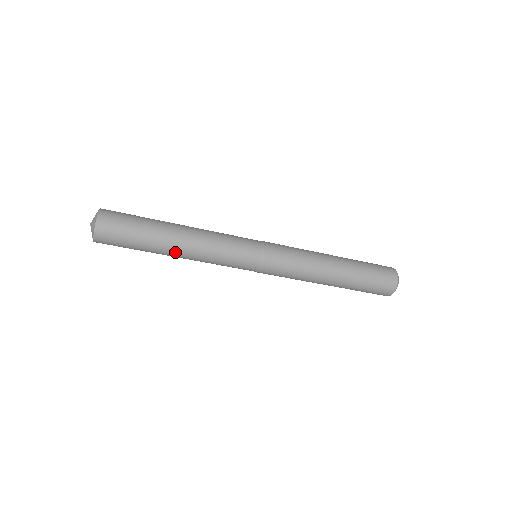
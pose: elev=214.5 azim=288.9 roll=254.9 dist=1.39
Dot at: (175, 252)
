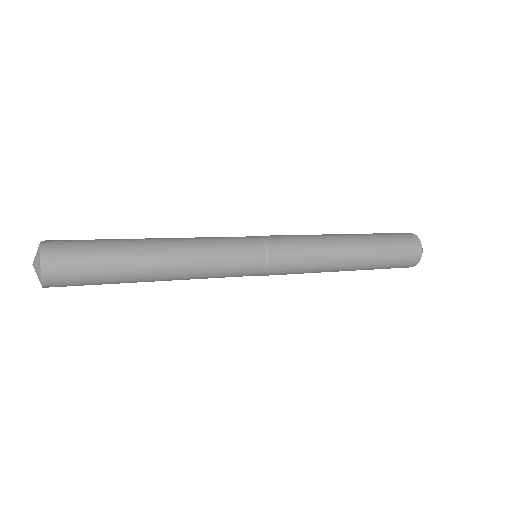
Dot at: (157, 271)
